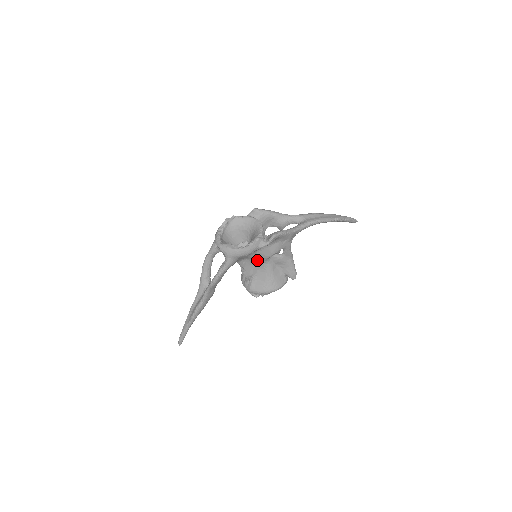
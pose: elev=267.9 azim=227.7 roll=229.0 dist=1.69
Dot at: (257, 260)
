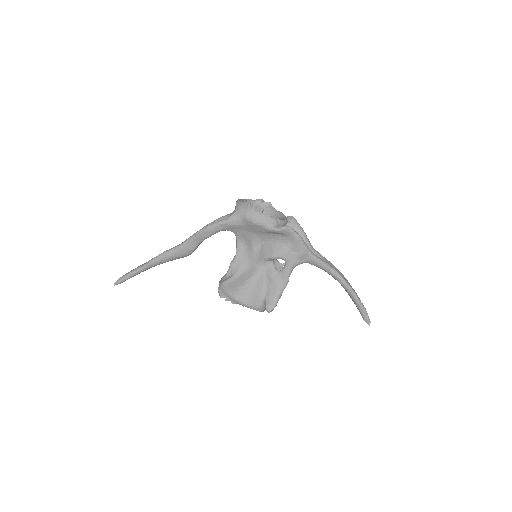
Dot at: (254, 255)
